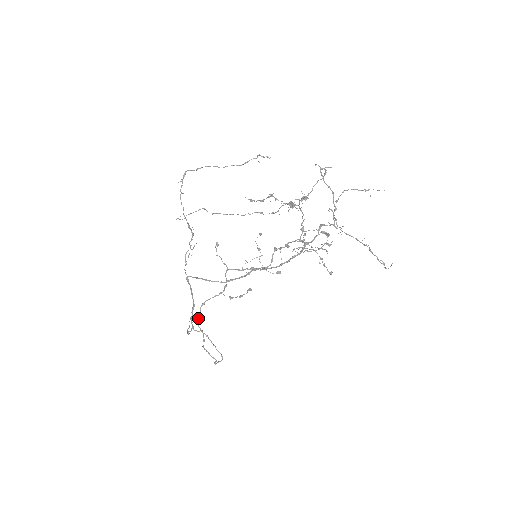
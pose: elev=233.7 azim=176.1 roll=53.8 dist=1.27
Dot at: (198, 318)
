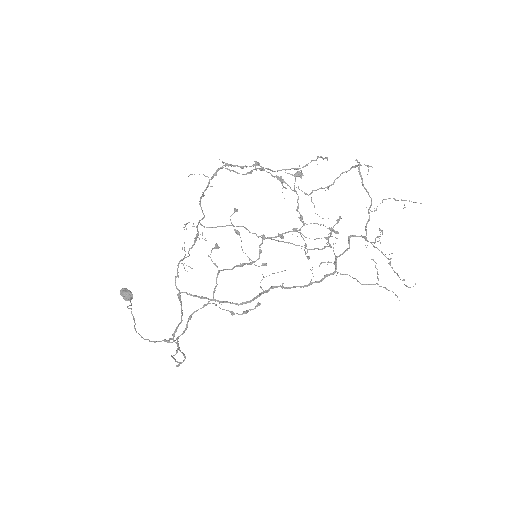
Dot at: (181, 334)
